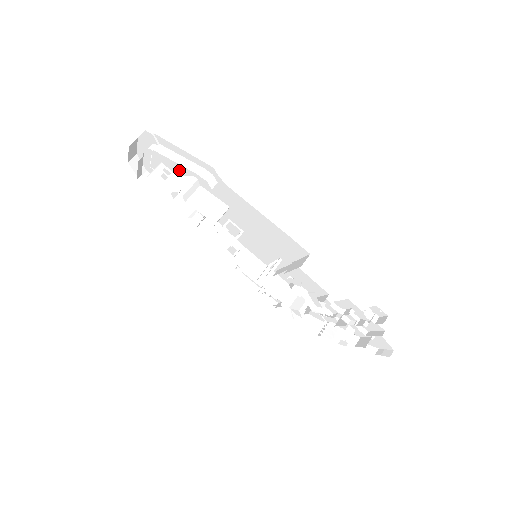
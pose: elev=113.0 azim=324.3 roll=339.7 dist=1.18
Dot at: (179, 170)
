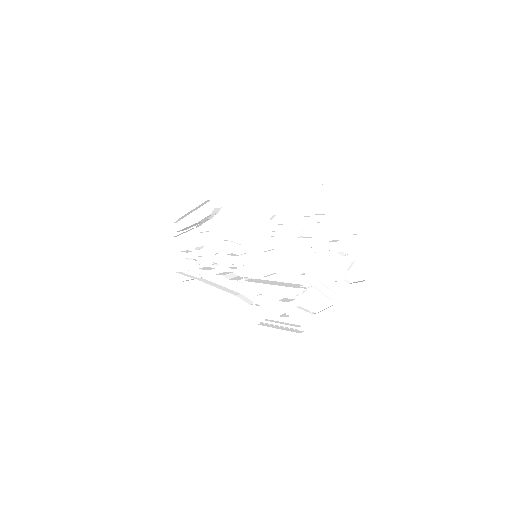
Dot at: (200, 240)
